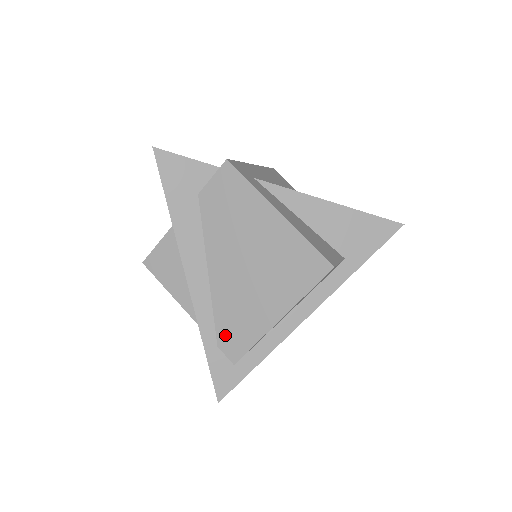
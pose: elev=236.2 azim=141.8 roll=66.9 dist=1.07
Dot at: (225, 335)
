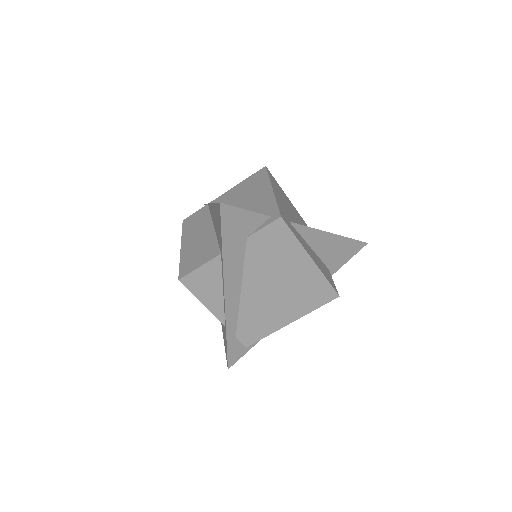
Dot at: (244, 331)
